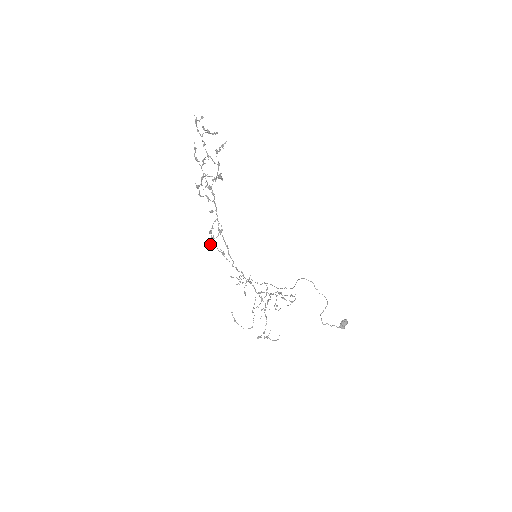
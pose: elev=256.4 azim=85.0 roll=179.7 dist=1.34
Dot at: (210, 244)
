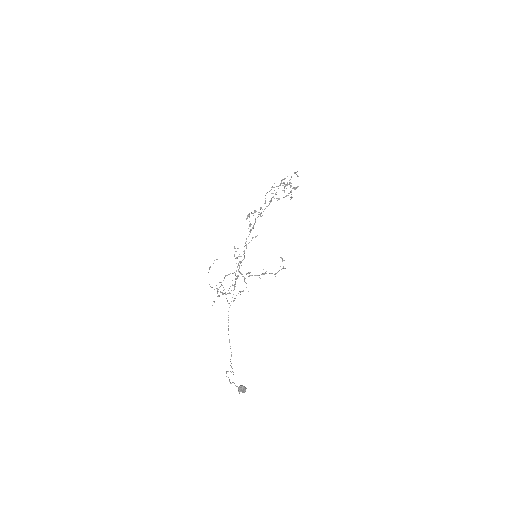
Dot at: occluded
